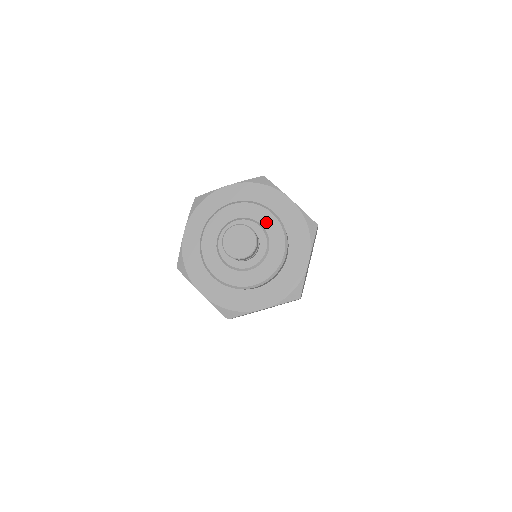
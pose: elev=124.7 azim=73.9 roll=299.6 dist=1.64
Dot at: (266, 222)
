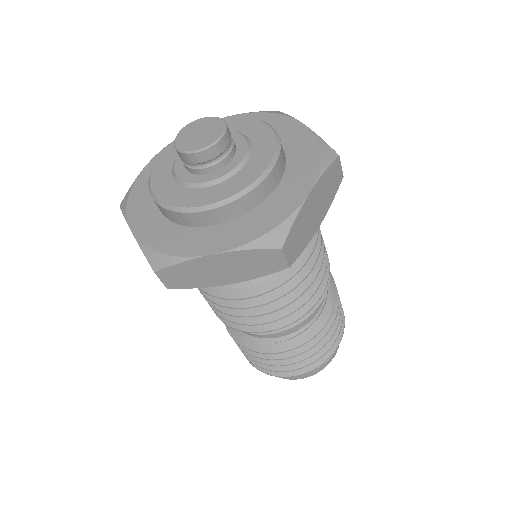
Dot at: (255, 134)
